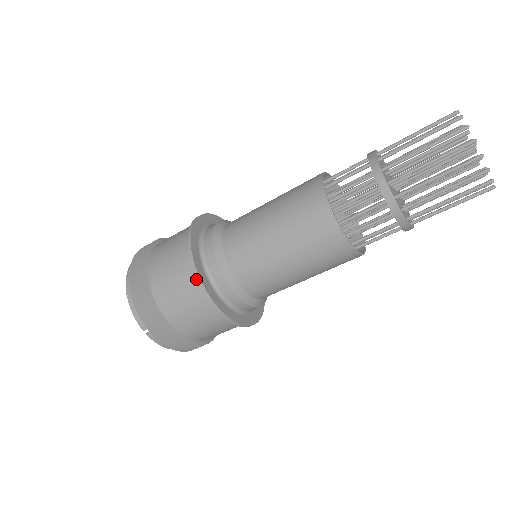
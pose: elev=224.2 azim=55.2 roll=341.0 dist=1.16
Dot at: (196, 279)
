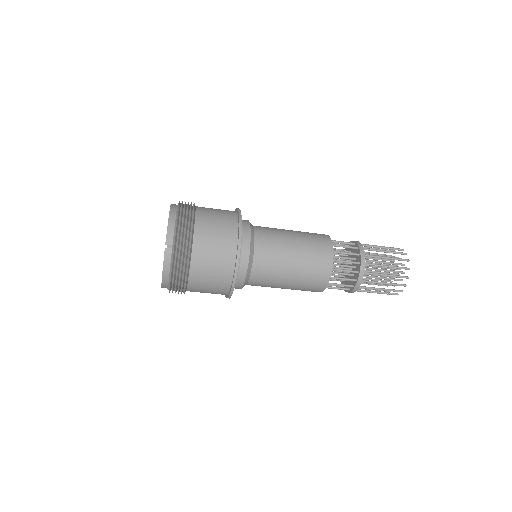
Dot at: (236, 234)
